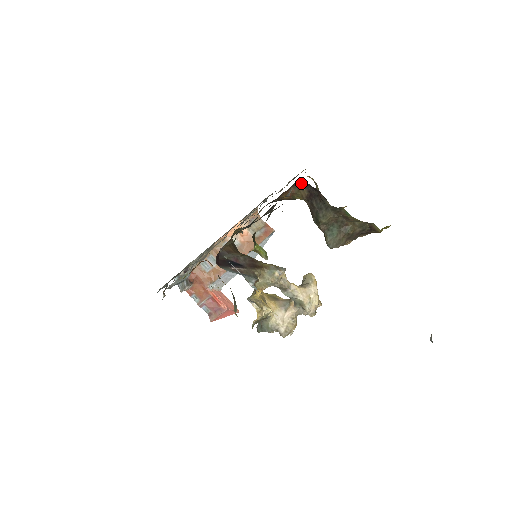
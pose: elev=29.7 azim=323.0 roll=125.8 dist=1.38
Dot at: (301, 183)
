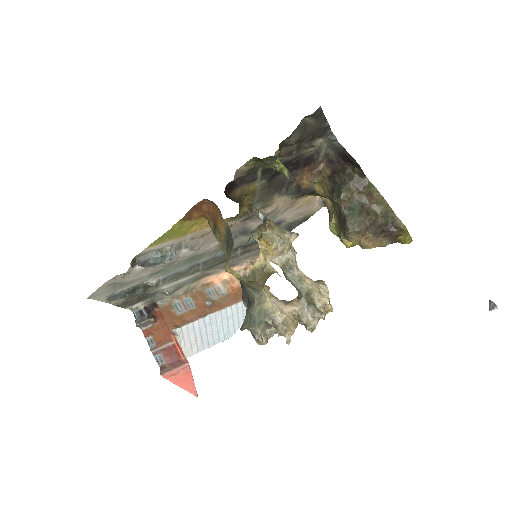
Dot at: (324, 165)
